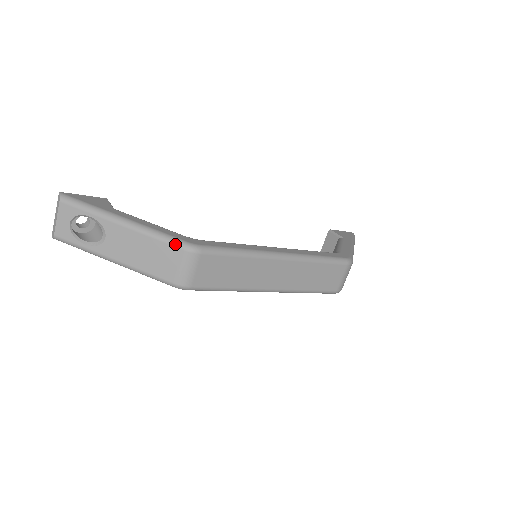
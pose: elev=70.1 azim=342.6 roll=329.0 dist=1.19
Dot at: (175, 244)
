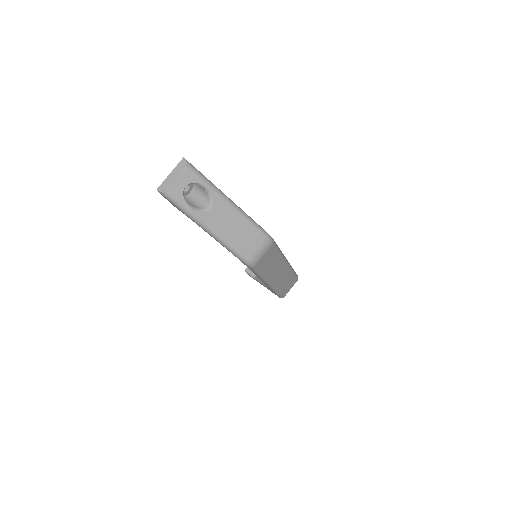
Dot at: (262, 232)
